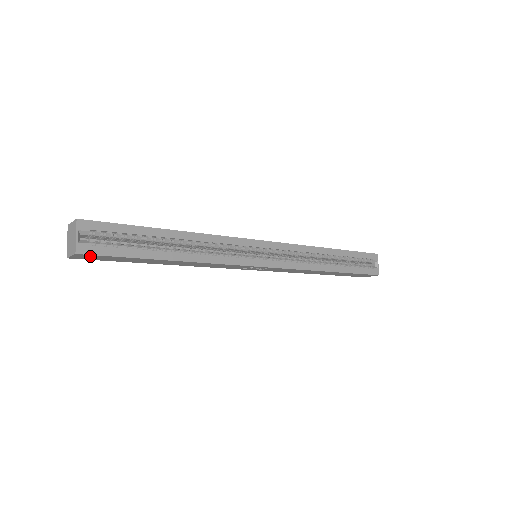
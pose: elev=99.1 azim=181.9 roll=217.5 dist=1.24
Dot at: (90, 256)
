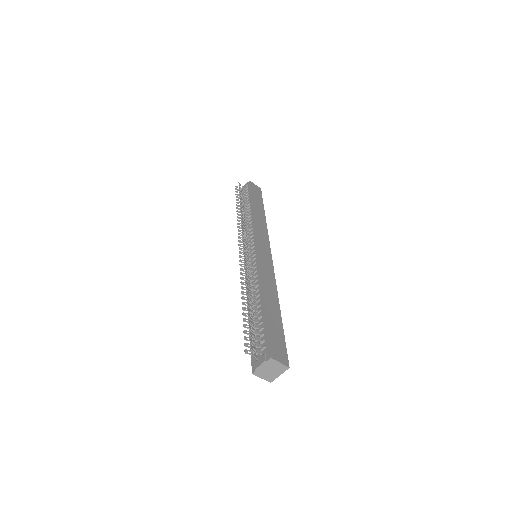
Dot at: occluded
